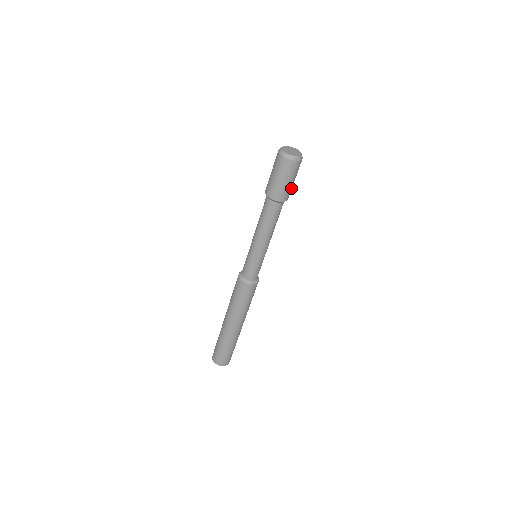
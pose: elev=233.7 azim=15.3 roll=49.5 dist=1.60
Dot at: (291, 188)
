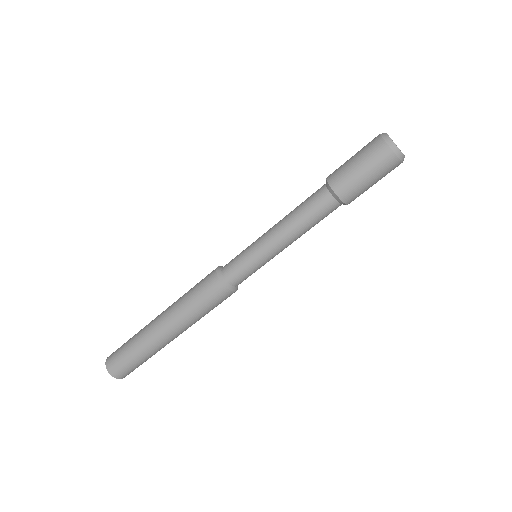
Dot at: occluded
